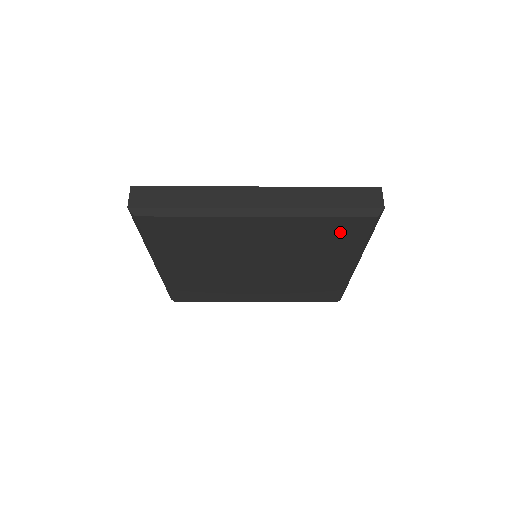
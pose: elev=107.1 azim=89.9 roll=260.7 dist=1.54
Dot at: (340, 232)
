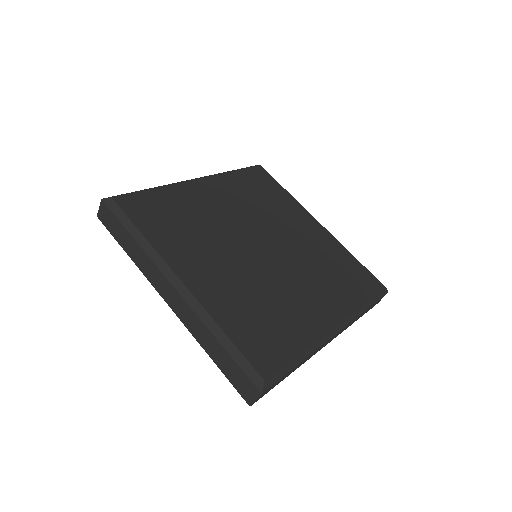
Dot at: (260, 183)
